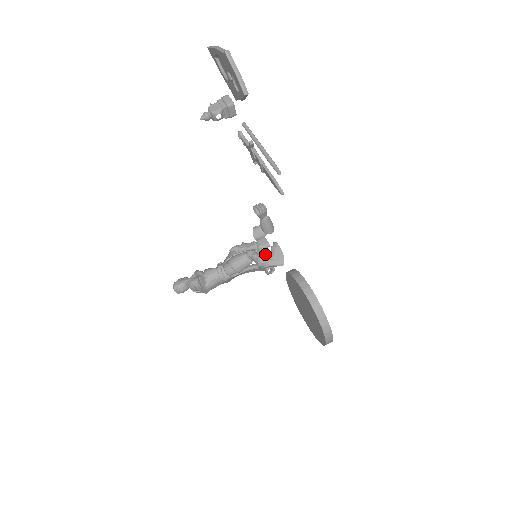
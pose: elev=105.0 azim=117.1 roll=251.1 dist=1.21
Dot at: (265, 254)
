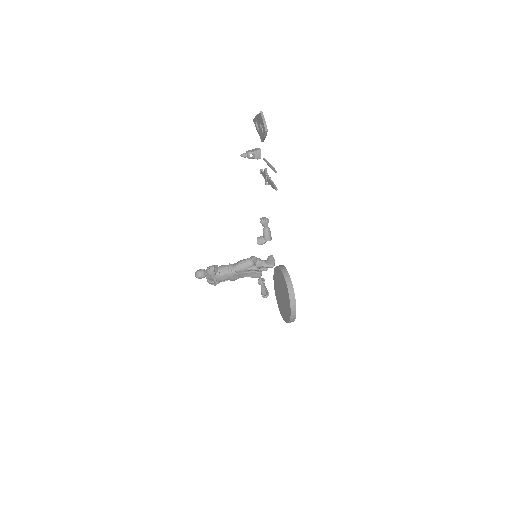
Dot at: (264, 284)
